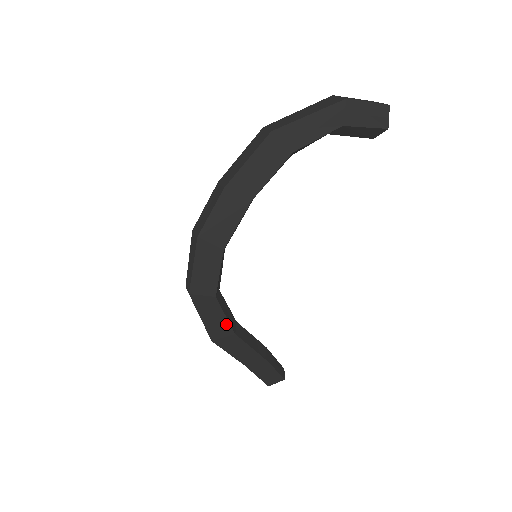
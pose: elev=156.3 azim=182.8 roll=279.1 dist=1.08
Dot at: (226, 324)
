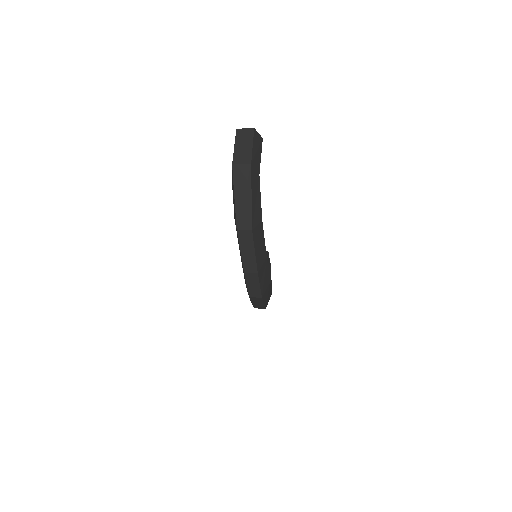
Dot at: occluded
